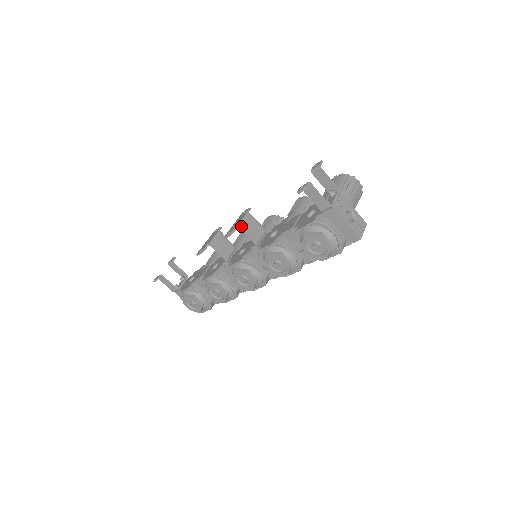
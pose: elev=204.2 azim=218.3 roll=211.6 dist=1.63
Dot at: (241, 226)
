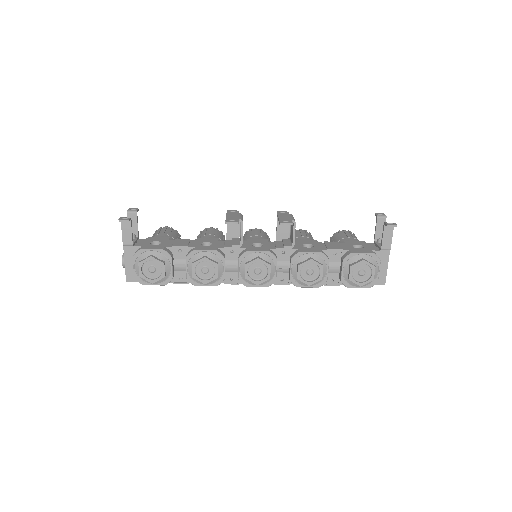
Dot at: occluded
